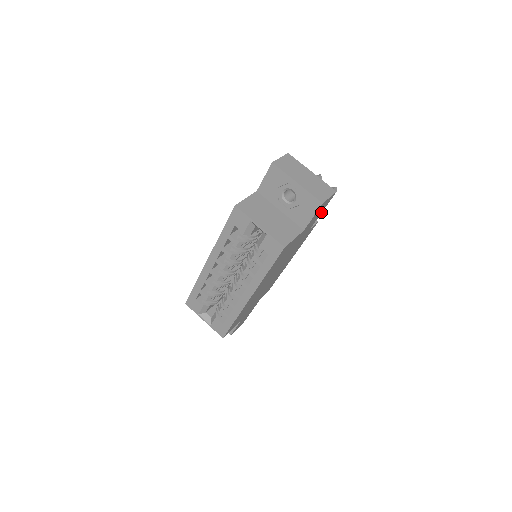
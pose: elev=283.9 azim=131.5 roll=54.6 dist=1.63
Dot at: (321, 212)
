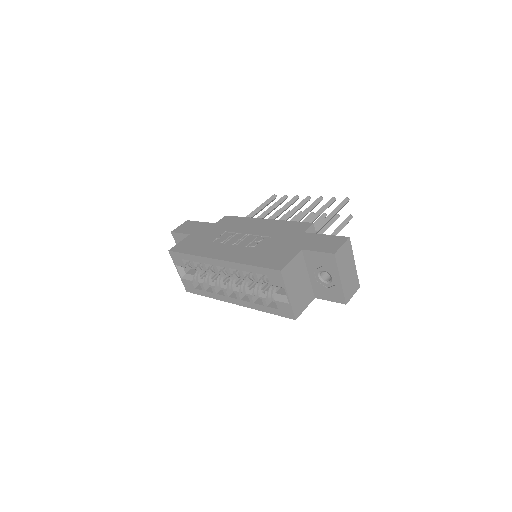
Dot at: occluded
